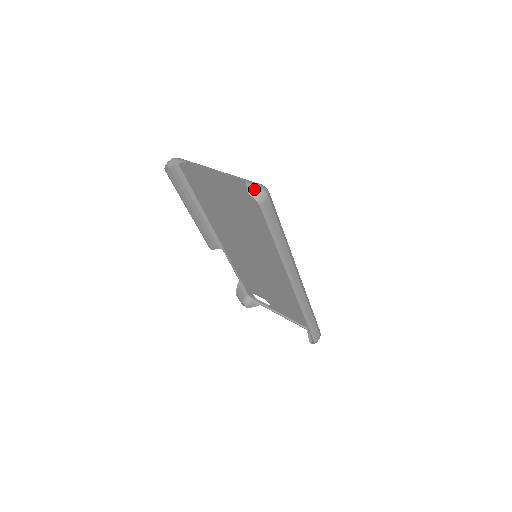
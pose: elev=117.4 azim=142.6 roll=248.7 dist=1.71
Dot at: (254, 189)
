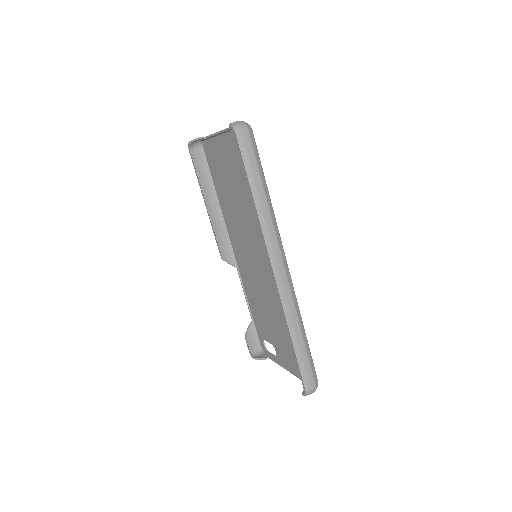
Dot at: (236, 121)
